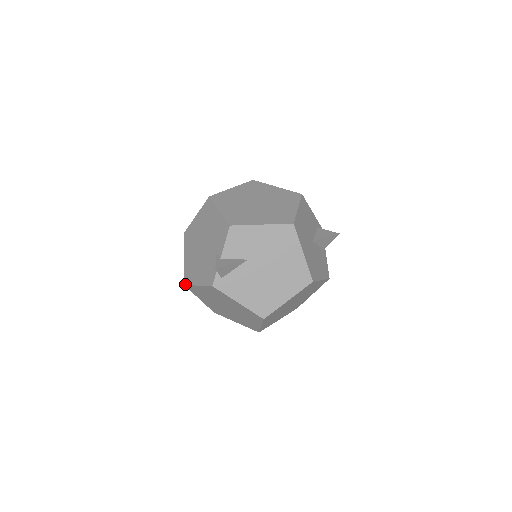
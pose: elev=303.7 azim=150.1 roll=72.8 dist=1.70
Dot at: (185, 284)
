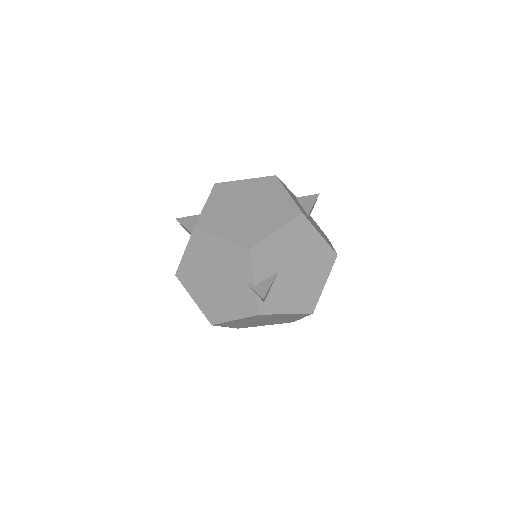
Dot at: (213, 324)
